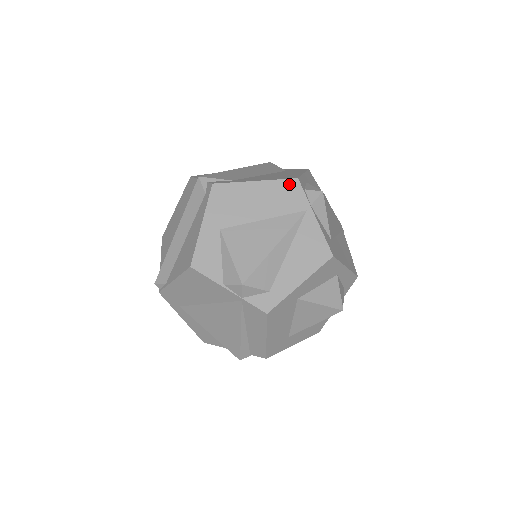
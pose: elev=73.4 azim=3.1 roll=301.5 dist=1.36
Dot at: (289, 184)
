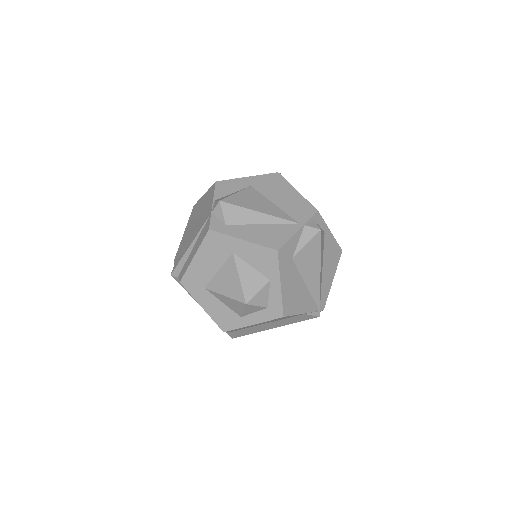
Dot at: (310, 208)
